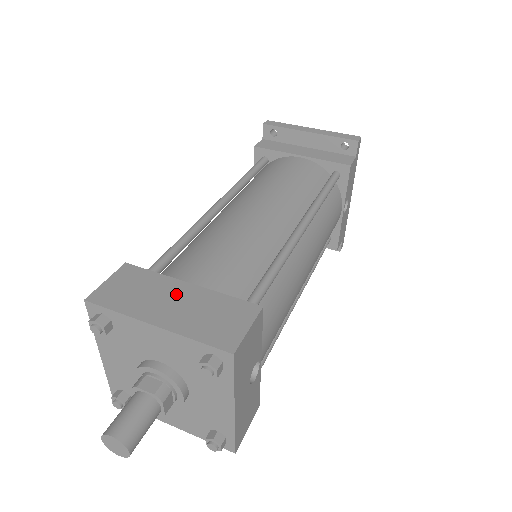
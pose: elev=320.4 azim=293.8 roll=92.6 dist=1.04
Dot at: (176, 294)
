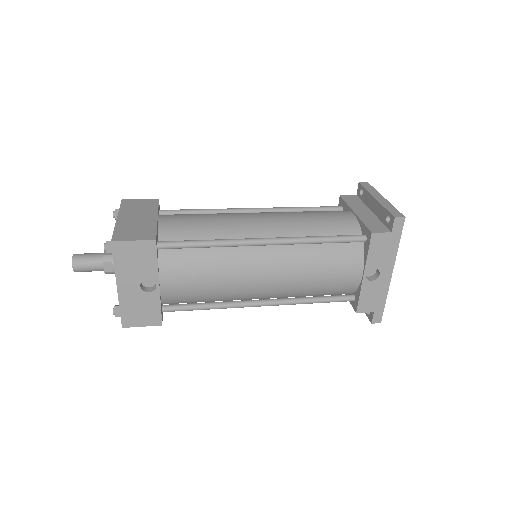
Dot at: (145, 216)
